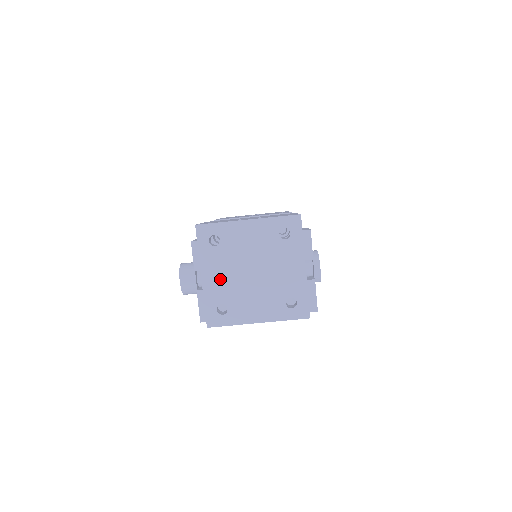
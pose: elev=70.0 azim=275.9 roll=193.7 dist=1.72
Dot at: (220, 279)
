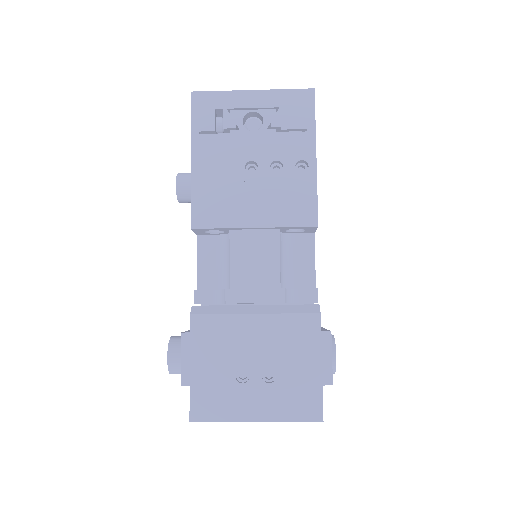
Dot at: occluded
